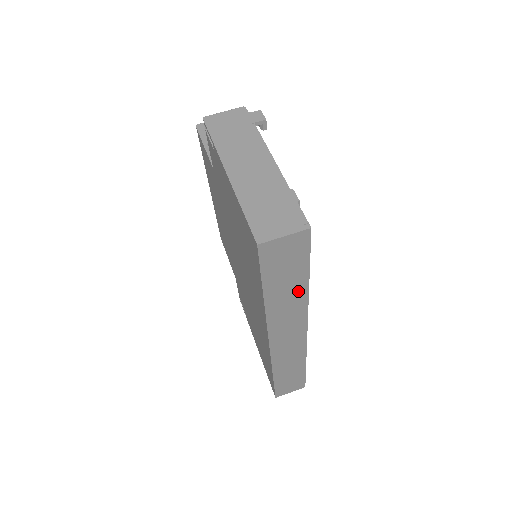
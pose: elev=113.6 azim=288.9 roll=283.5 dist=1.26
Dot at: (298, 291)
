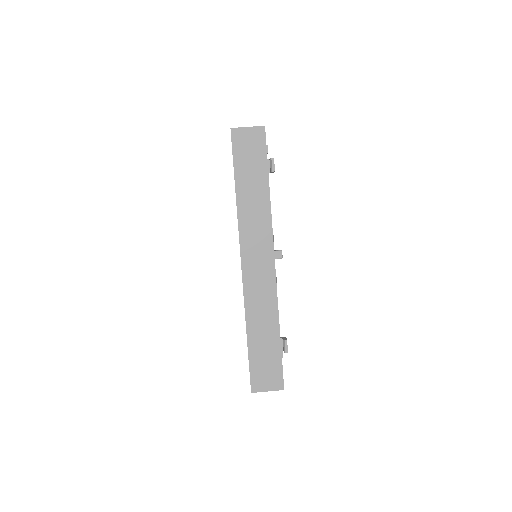
Dot at: (262, 194)
